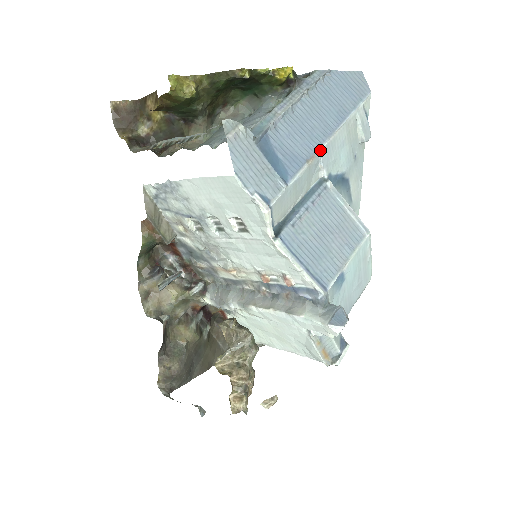
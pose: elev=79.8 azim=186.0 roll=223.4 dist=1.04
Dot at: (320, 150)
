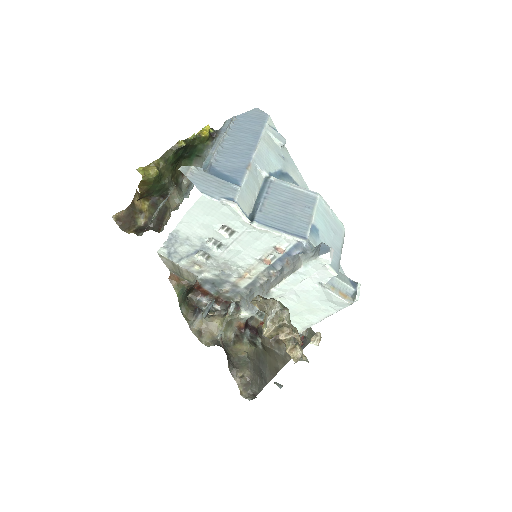
Dot at: (252, 160)
